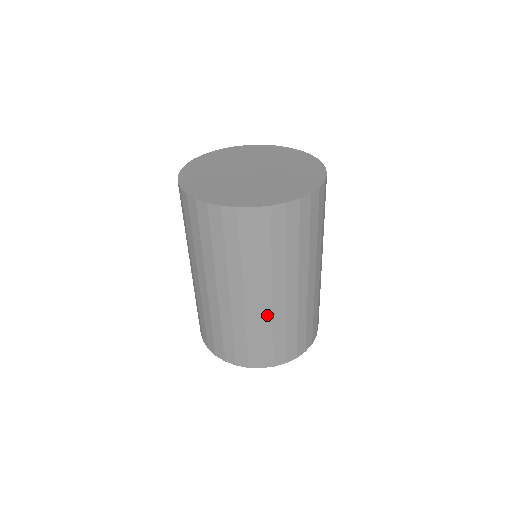
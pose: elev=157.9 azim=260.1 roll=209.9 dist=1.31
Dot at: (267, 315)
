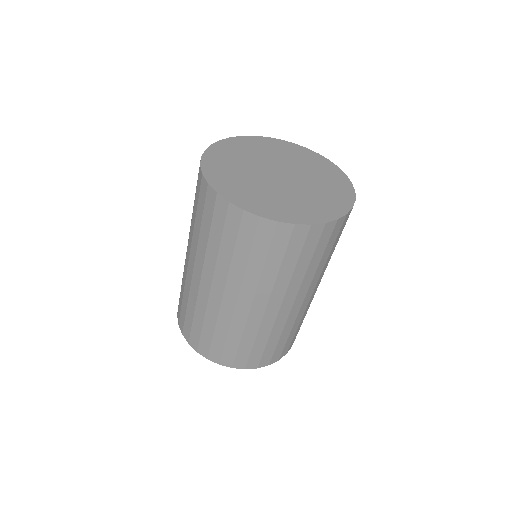
Dot at: (282, 321)
